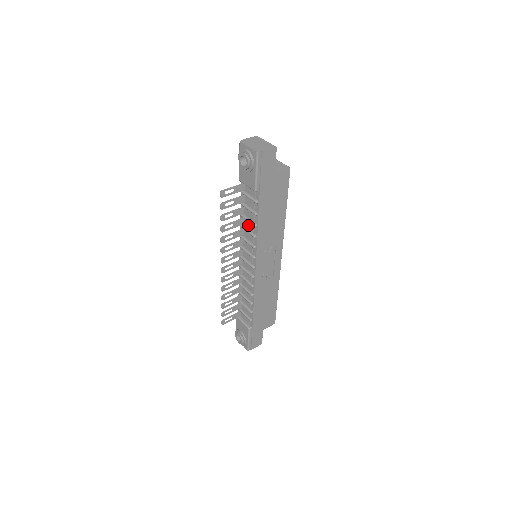
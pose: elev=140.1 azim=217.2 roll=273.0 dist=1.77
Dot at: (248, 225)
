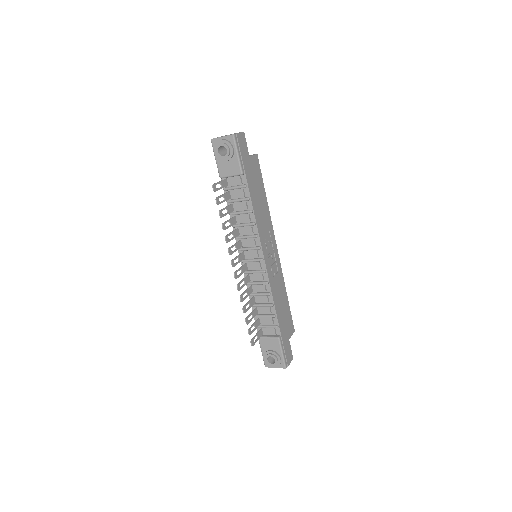
Dot at: (242, 219)
